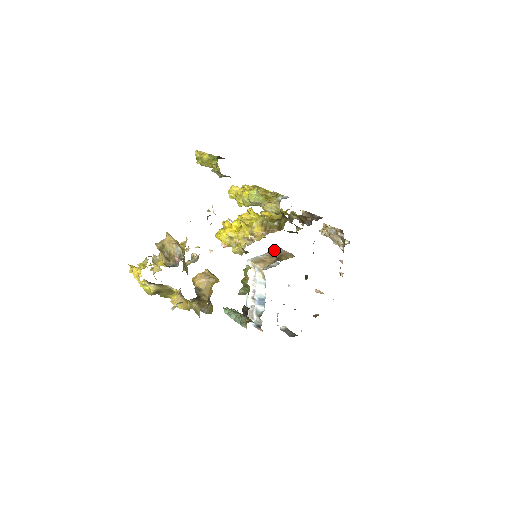
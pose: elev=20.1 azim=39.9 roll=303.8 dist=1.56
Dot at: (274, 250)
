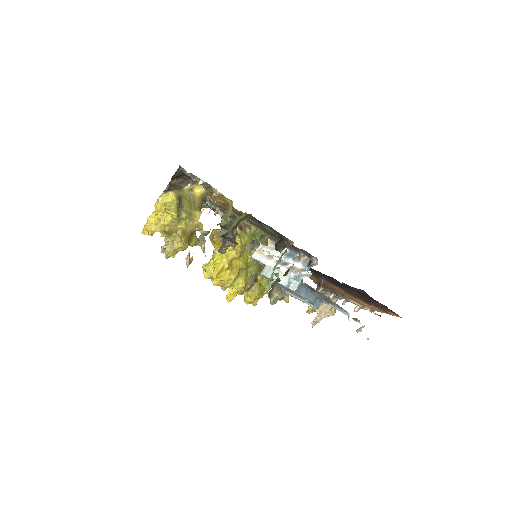
Dot at: occluded
